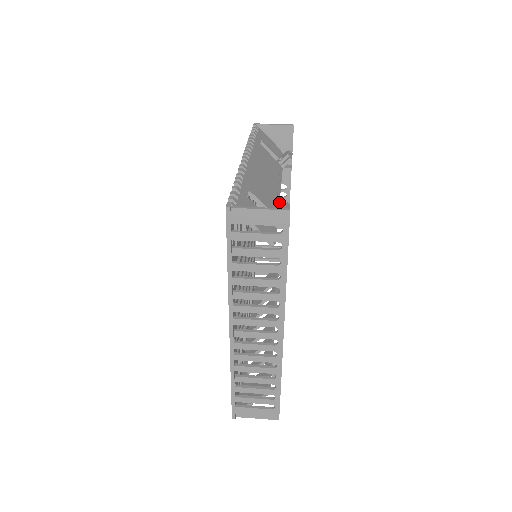
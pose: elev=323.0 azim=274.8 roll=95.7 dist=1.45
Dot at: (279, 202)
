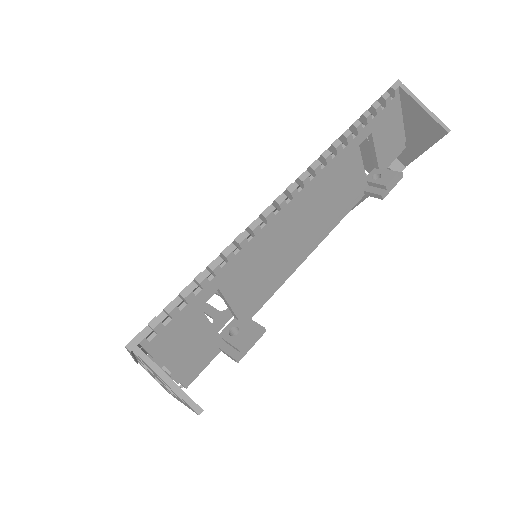
Dot at: occluded
